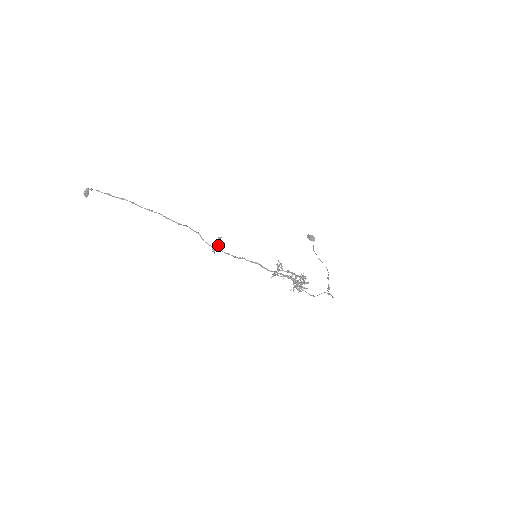
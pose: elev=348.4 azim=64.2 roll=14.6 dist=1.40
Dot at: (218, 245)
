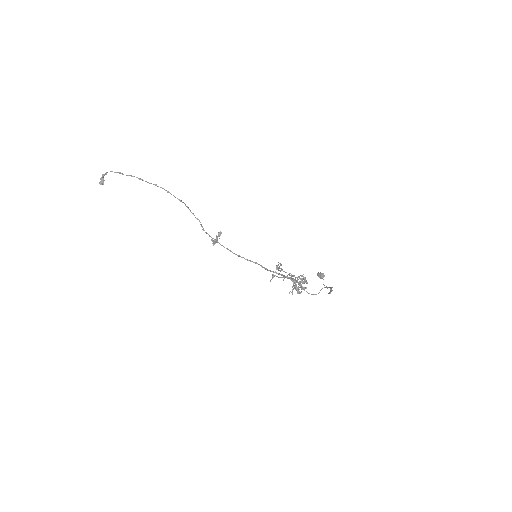
Dot at: occluded
